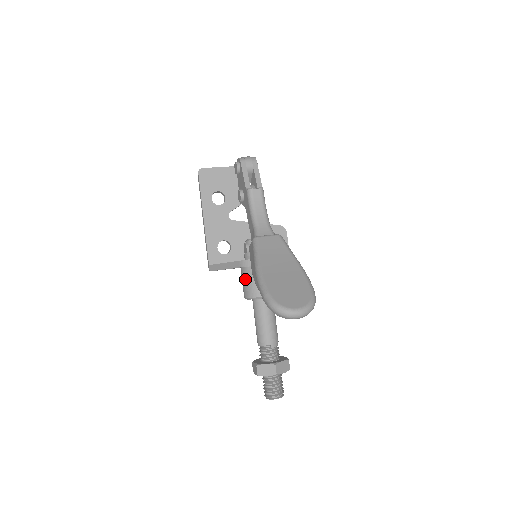
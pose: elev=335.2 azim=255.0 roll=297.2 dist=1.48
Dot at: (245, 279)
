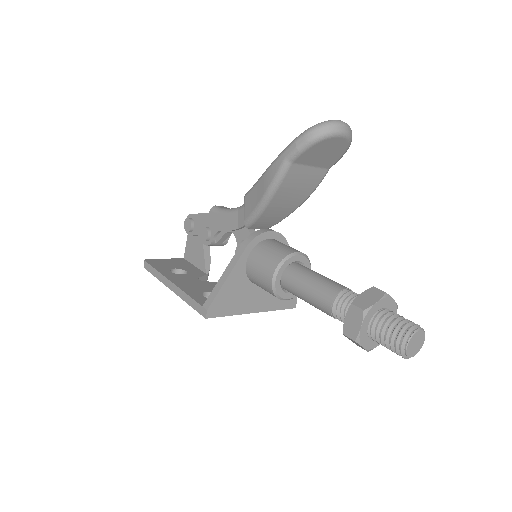
Dot at: (259, 258)
